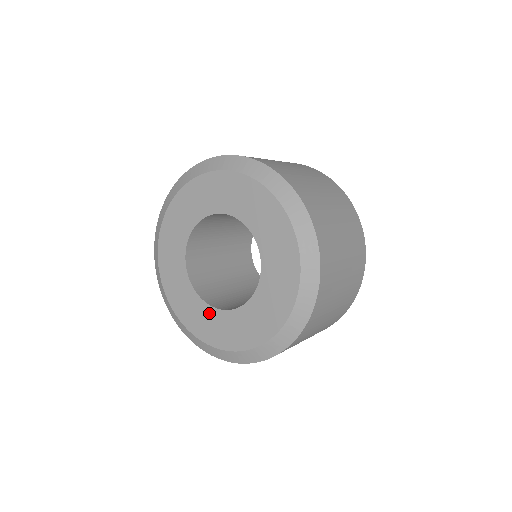
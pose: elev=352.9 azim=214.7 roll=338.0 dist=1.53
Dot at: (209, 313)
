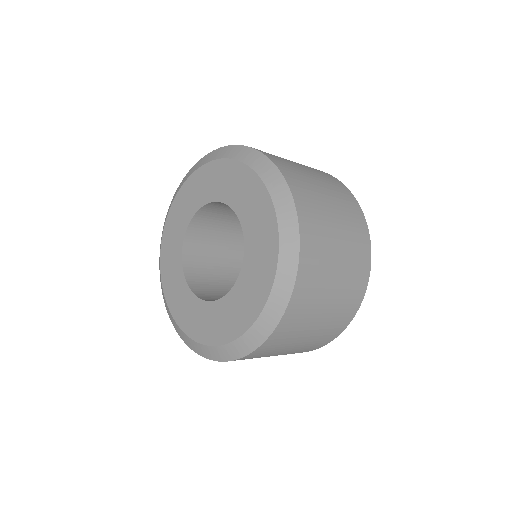
Dot at: (223, 306)
